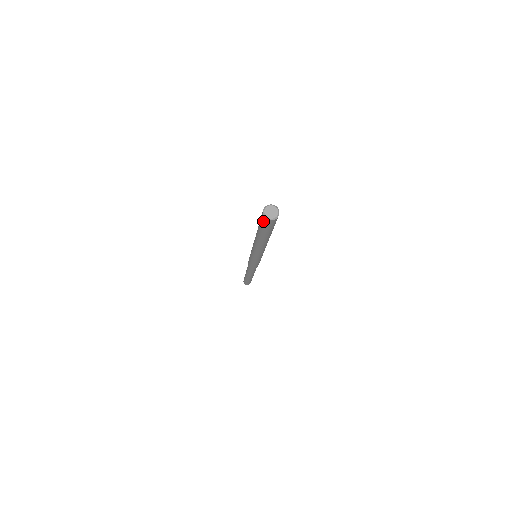
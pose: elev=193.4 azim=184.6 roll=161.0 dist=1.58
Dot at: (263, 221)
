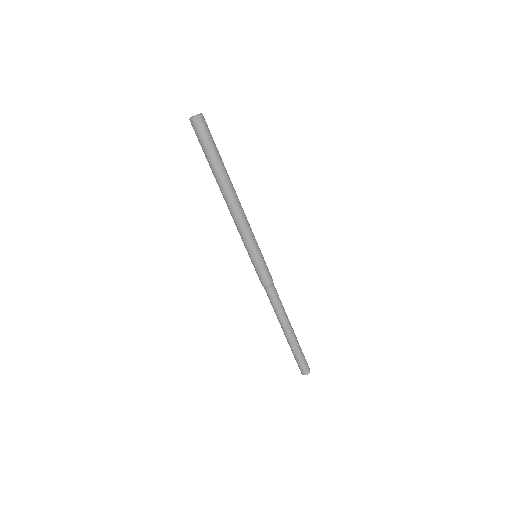
Dot at: (198, 130)
